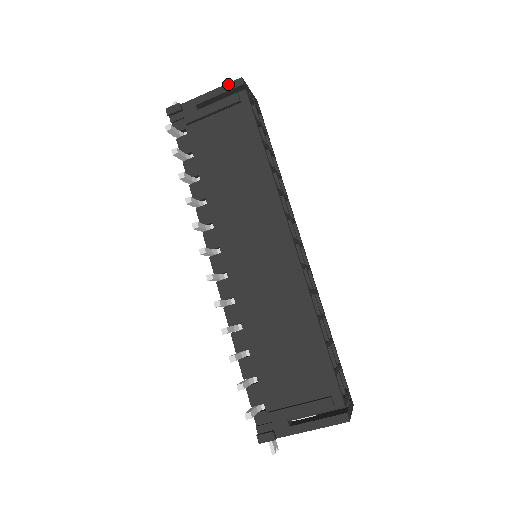
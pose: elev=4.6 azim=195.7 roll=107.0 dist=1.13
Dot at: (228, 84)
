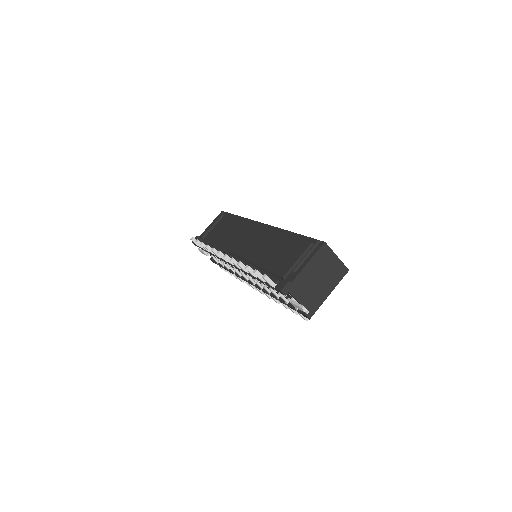
Dot at: occluded
